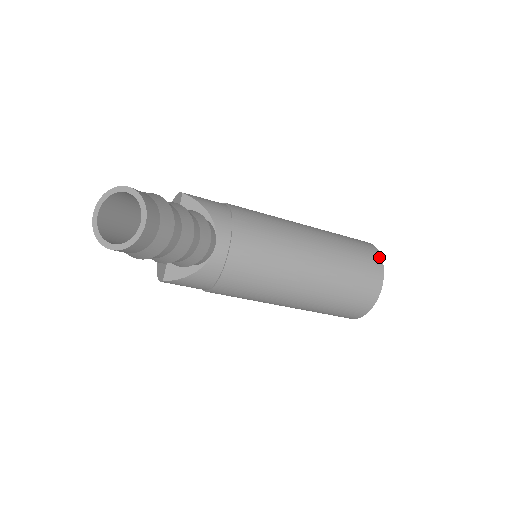
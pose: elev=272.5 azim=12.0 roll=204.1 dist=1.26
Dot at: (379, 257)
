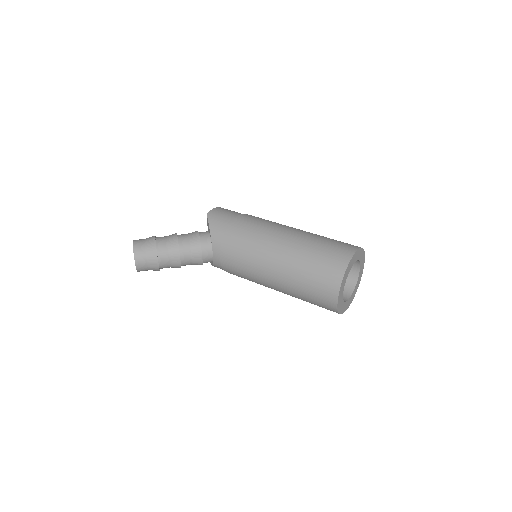
Dot at: (340, 276)
